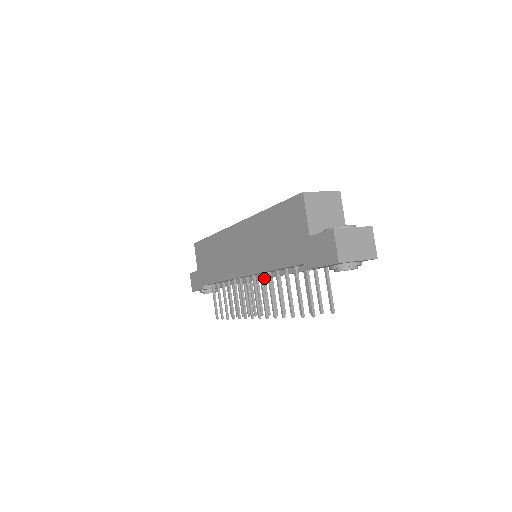
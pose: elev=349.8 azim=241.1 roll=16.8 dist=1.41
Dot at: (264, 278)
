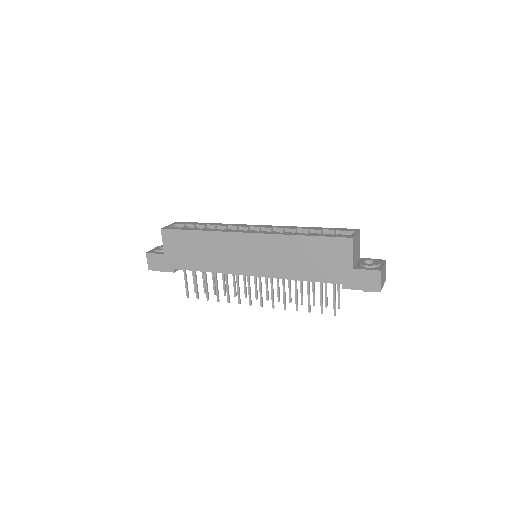
Dot at: occluded
